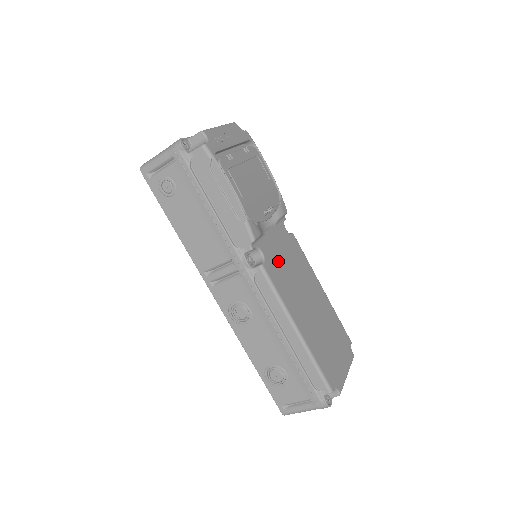
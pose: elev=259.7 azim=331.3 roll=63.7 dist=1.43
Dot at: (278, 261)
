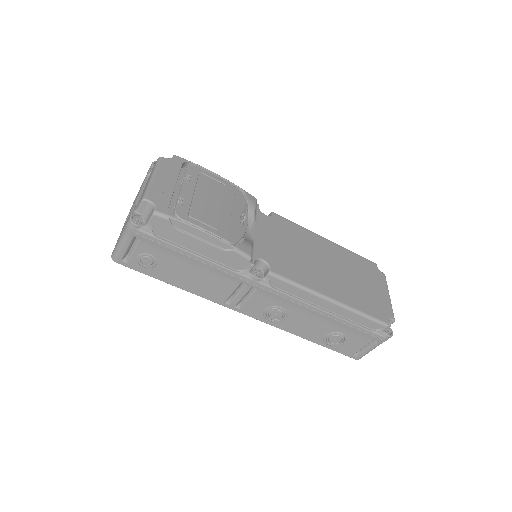
Dot at: (279, 253)
